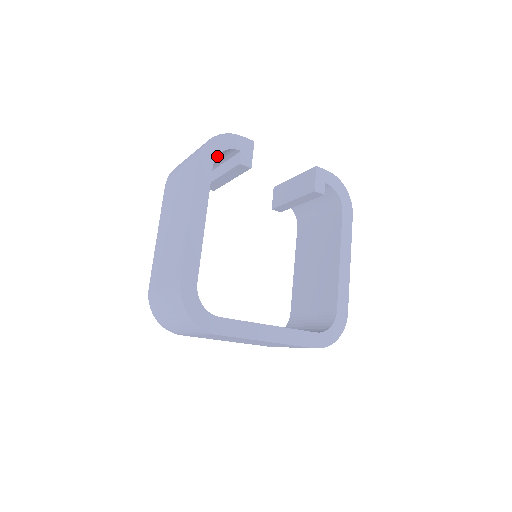
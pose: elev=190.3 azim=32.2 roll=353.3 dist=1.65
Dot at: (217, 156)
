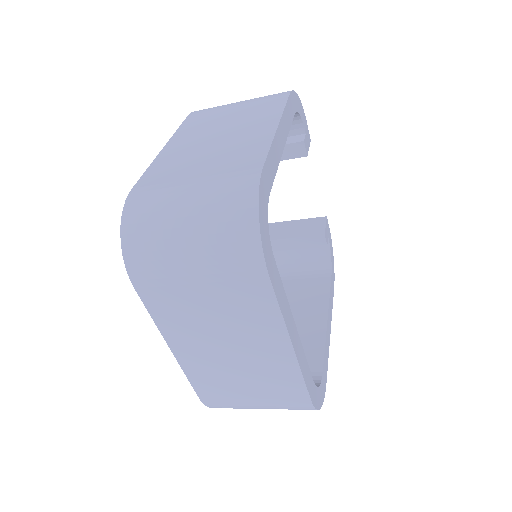
Dot at: occluded
